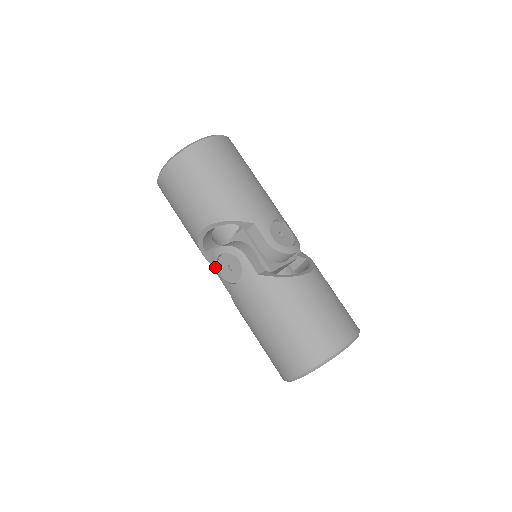
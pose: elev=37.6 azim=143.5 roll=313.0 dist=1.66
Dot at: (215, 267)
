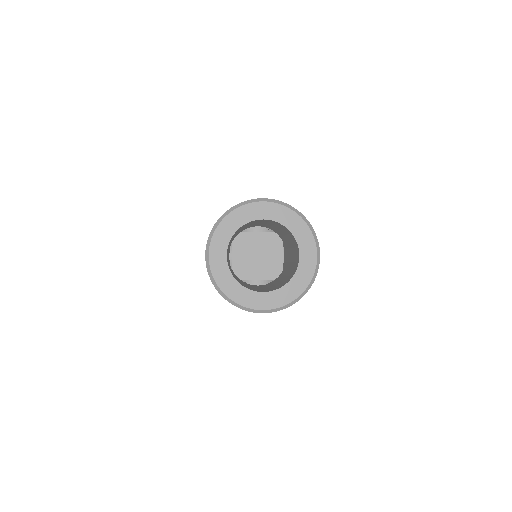
Dot at: occluded
